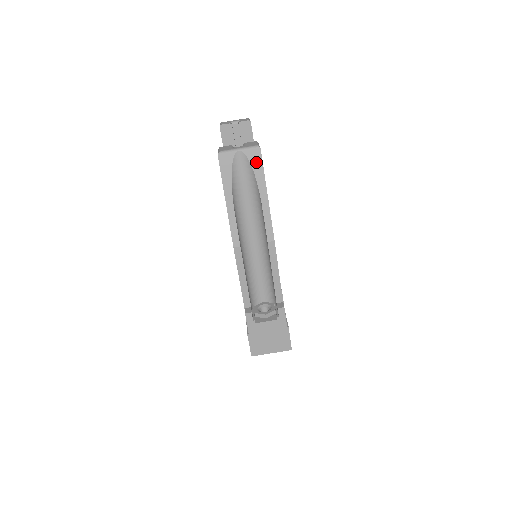
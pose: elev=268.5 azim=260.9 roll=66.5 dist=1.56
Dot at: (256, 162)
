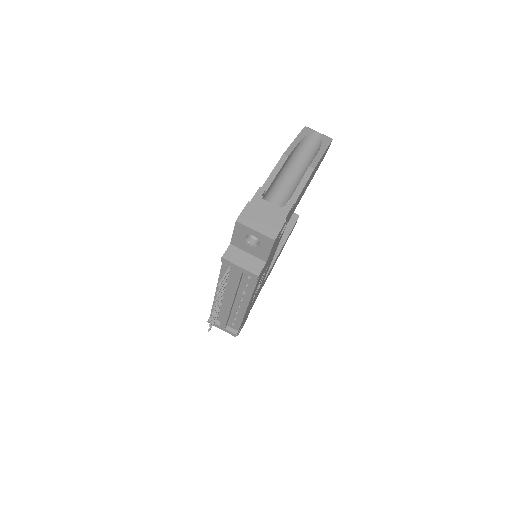
Dot at: (326, 141)
